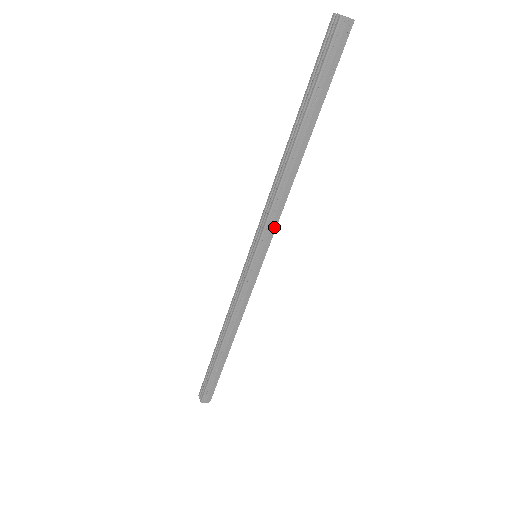
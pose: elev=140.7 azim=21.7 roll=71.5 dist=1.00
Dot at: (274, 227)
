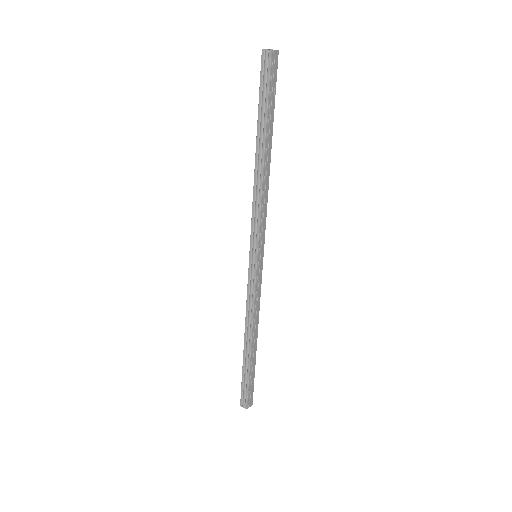
Dot at: (264, 225)
